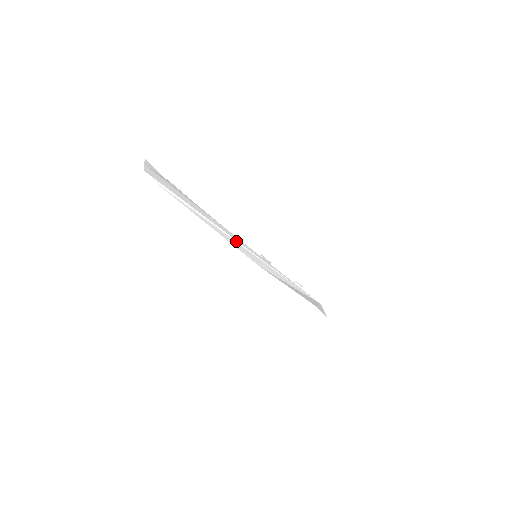
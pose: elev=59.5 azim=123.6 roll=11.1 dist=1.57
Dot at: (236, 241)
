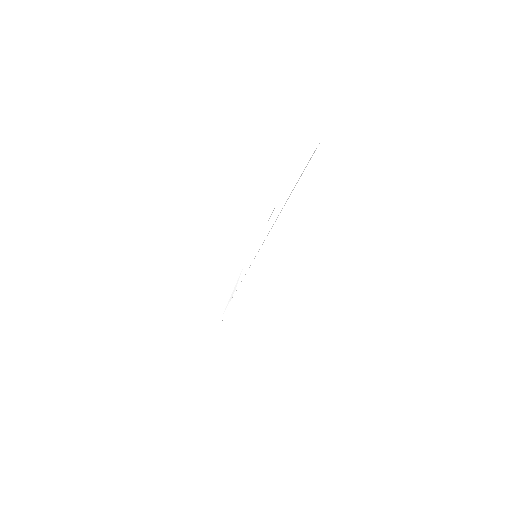
Dot at: occluded
